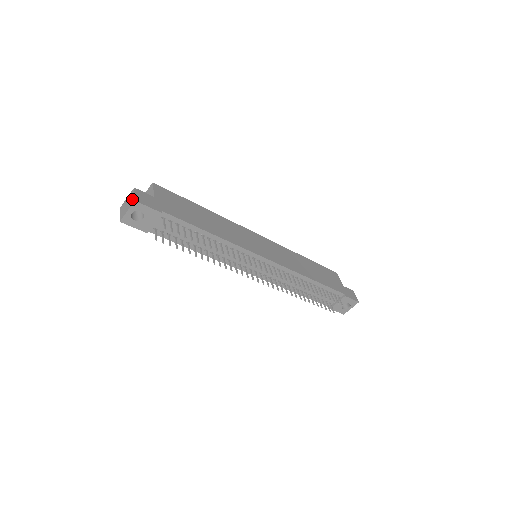
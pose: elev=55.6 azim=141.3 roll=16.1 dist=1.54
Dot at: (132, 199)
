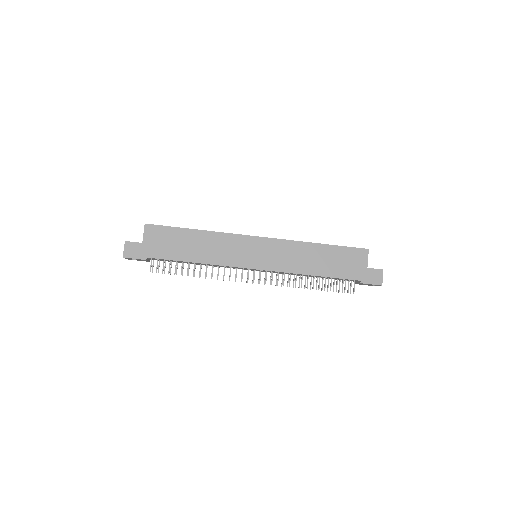
Dot at: (124, 252)
